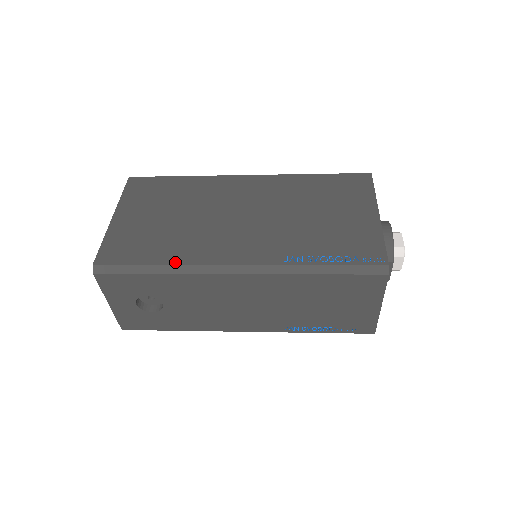
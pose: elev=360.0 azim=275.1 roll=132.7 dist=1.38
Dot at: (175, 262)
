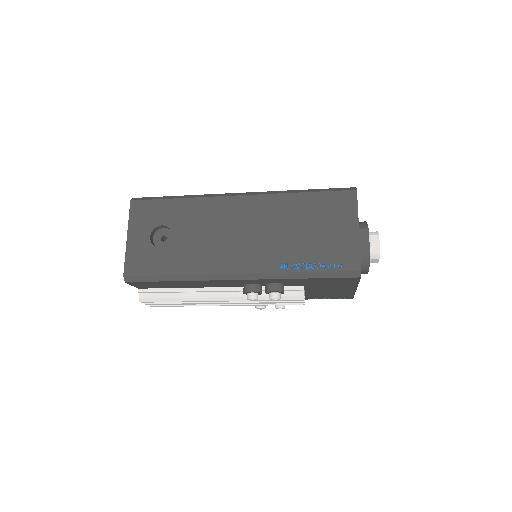
Dot at: occluded
